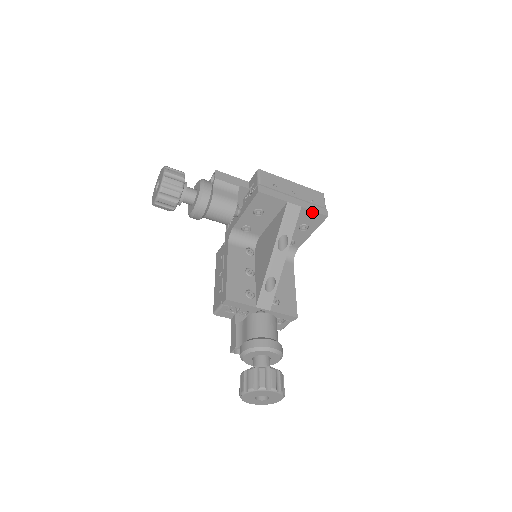
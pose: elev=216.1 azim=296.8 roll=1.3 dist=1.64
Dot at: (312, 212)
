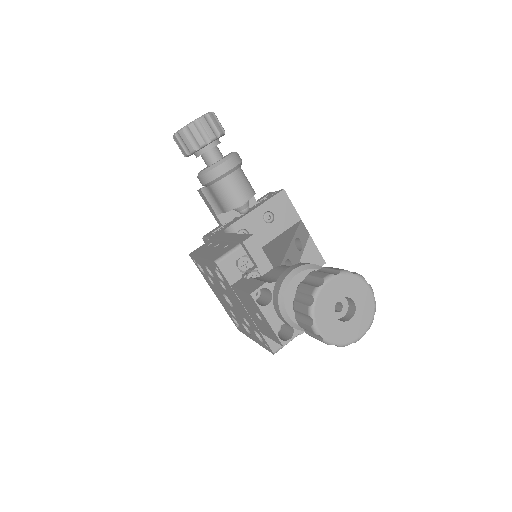
Dot at: (315, 248)
